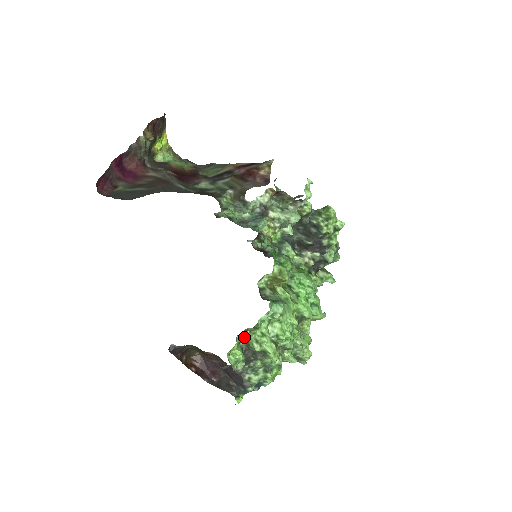
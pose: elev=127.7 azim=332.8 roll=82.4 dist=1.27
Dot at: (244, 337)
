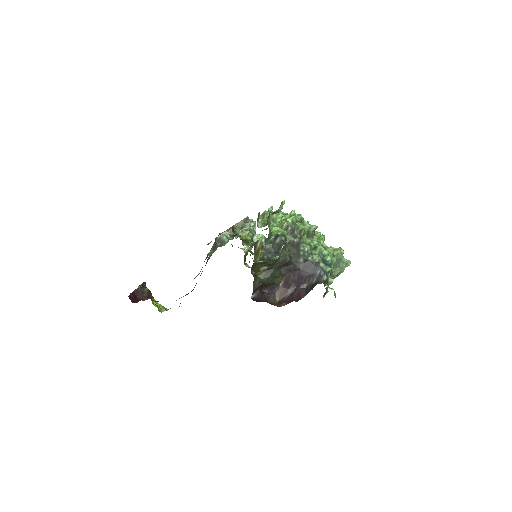
Dot at: (272, 225)
